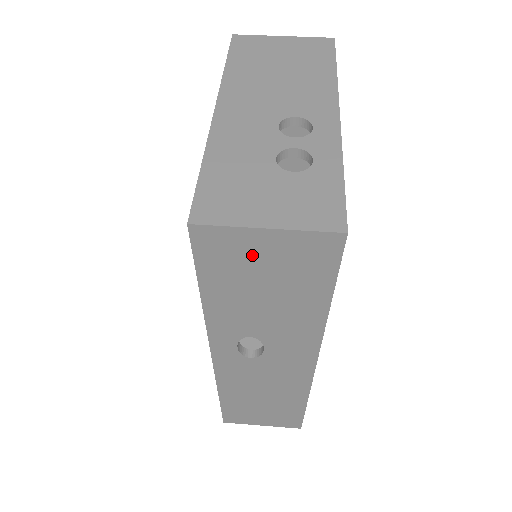
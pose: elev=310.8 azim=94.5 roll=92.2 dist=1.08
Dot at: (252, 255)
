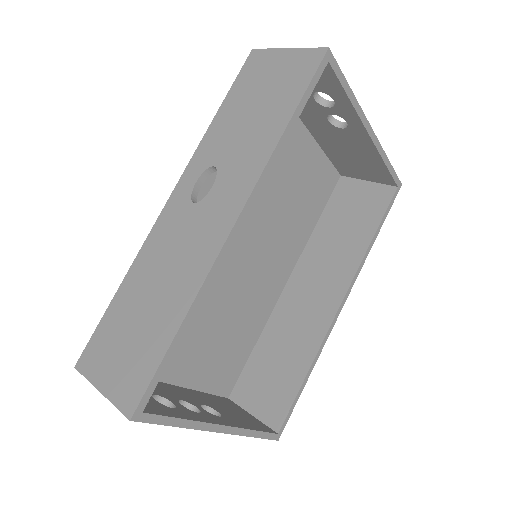
Dot at: (269, 71)
